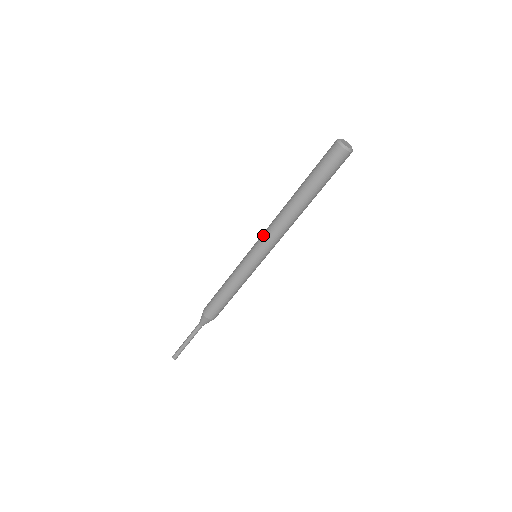
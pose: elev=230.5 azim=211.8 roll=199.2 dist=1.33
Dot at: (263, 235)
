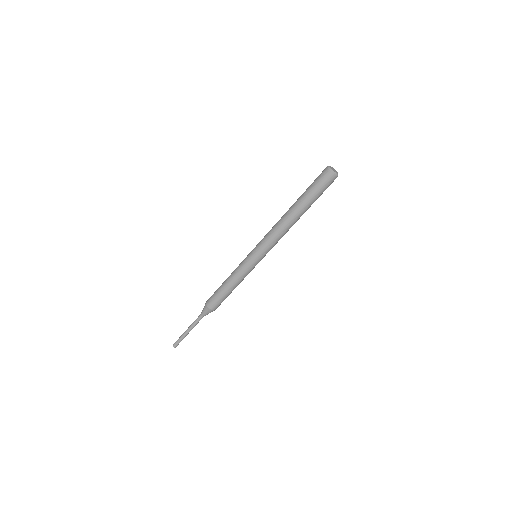
Dot at: (267, 243)
